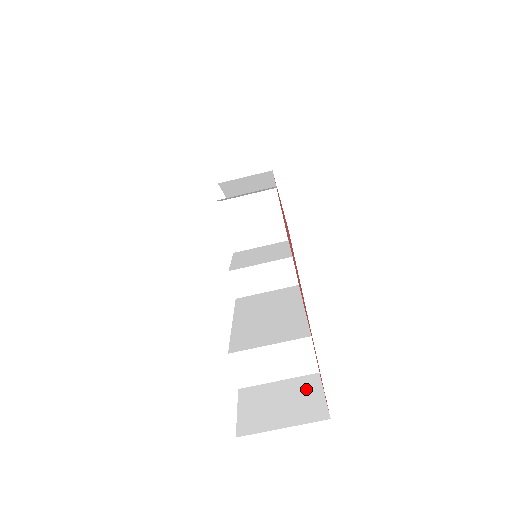
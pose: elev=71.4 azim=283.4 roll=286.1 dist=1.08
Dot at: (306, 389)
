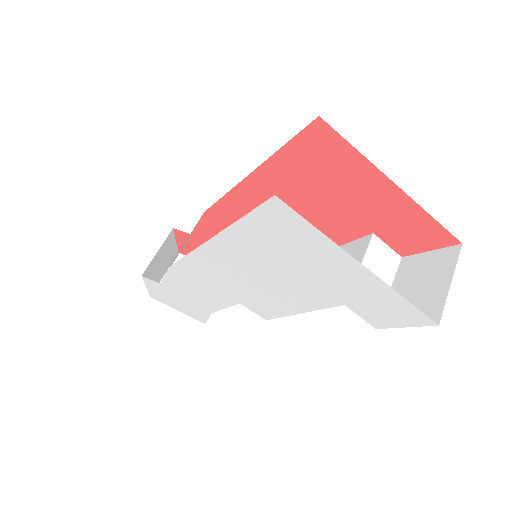
Dot at: (415, 266)
